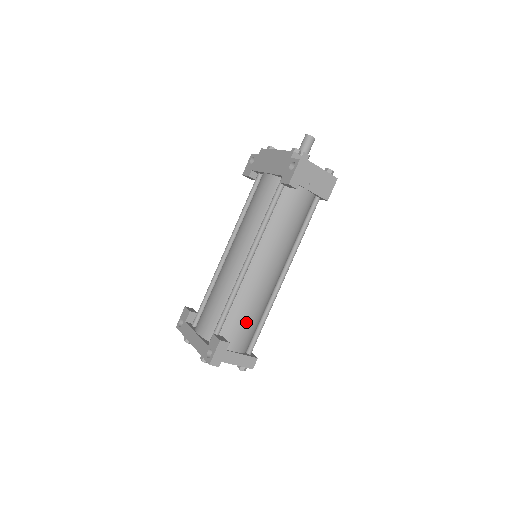
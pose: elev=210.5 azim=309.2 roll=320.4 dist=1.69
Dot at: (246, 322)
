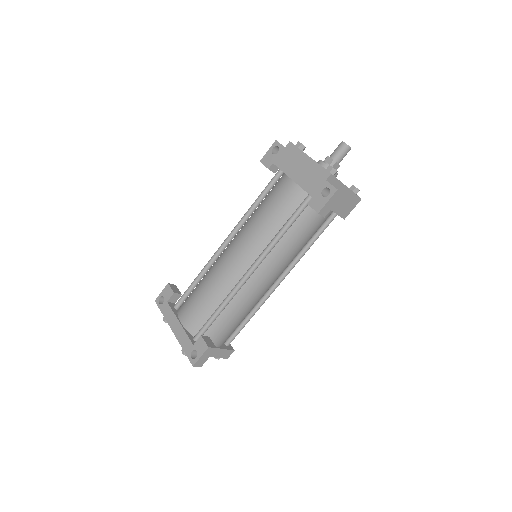
Dot at: (233, 323)
